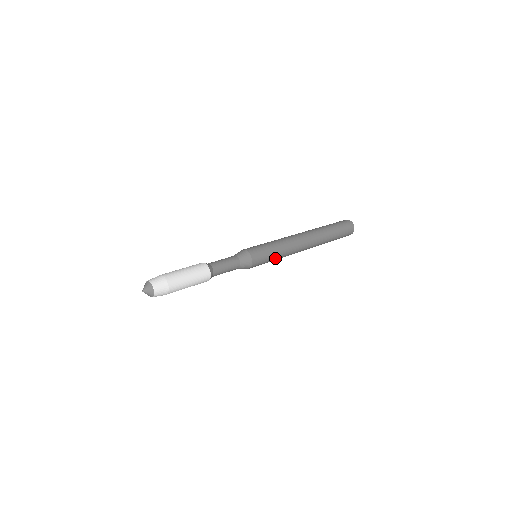
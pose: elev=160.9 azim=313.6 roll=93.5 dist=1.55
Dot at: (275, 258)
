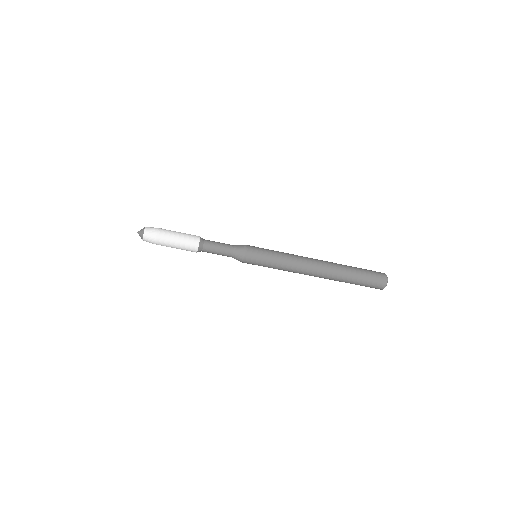
Dot at: (275, 253)
